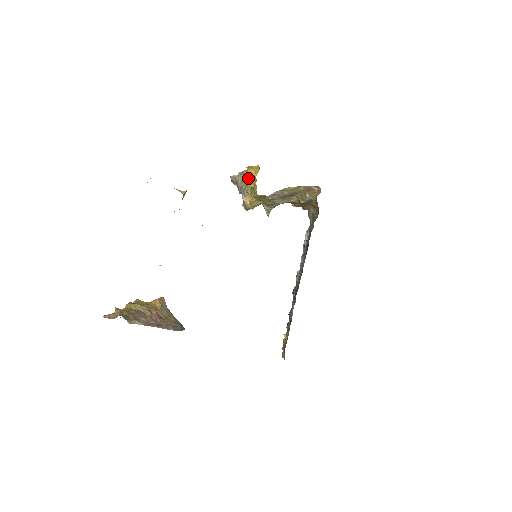
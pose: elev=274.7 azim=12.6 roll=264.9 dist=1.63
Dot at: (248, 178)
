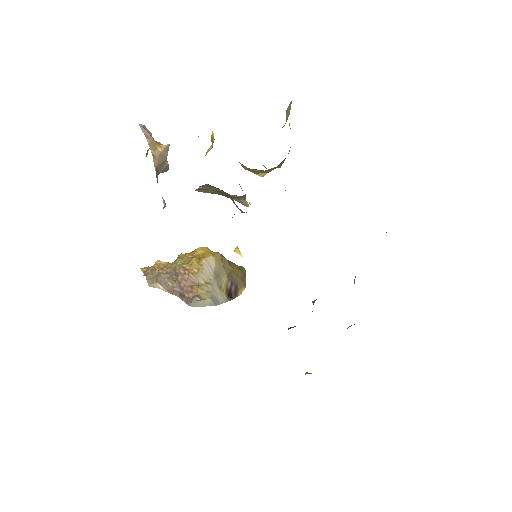
Dot at: (213, 136)
